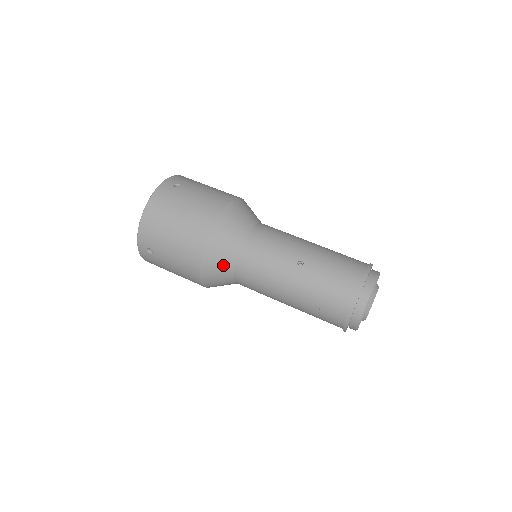
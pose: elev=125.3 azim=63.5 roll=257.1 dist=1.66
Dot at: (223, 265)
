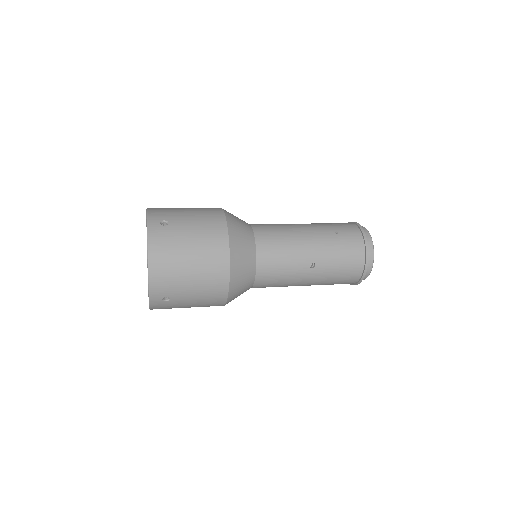
Dot at: (243, 224)
